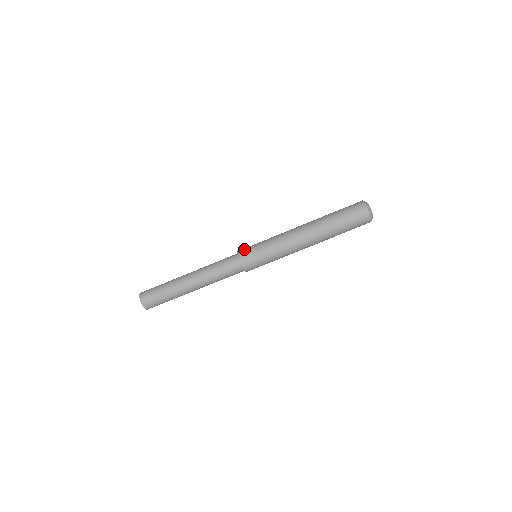
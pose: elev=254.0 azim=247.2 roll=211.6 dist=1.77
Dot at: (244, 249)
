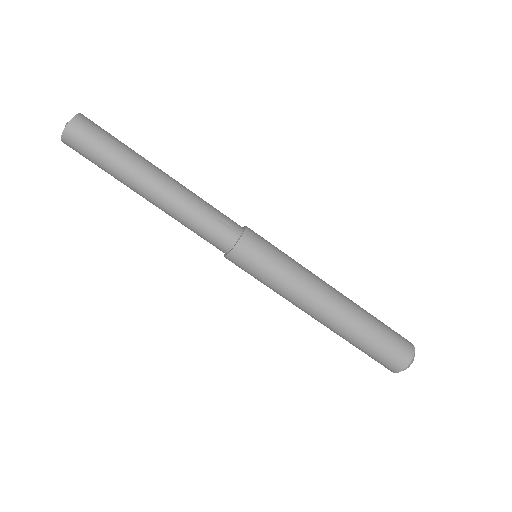
Dot at: occluded
